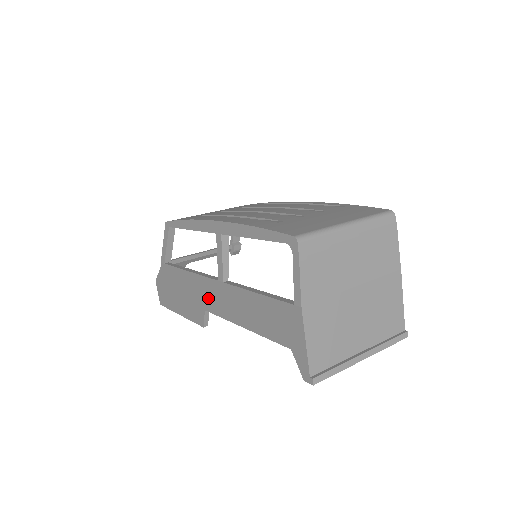
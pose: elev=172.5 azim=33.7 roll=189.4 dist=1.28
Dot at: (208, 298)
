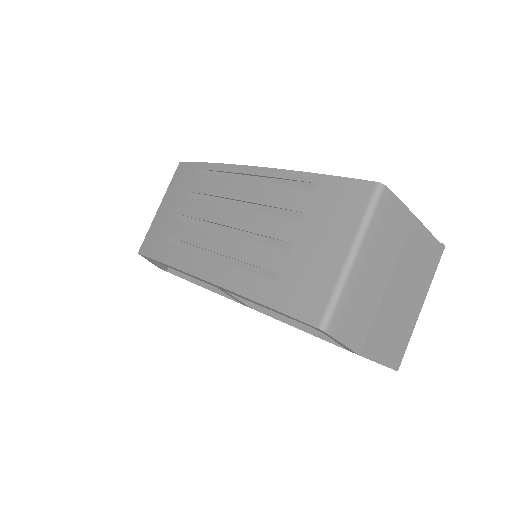
Dot at: occluded
